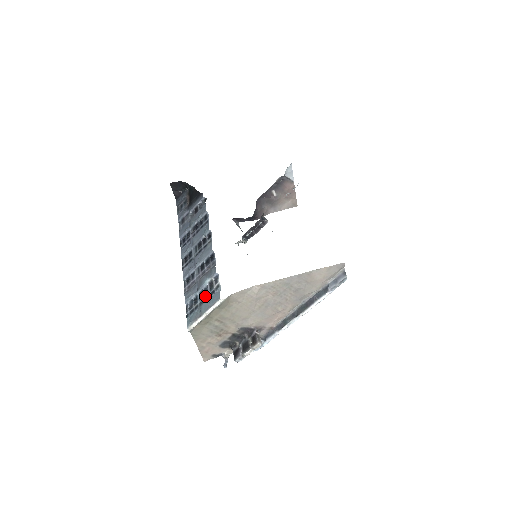
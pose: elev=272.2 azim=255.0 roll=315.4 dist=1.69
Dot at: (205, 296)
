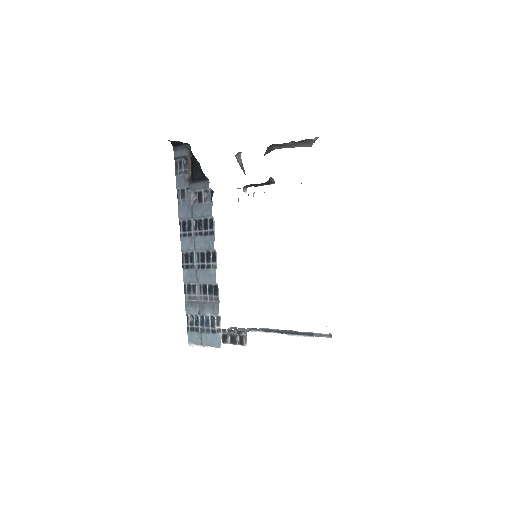
Dot at: (206, 327)
